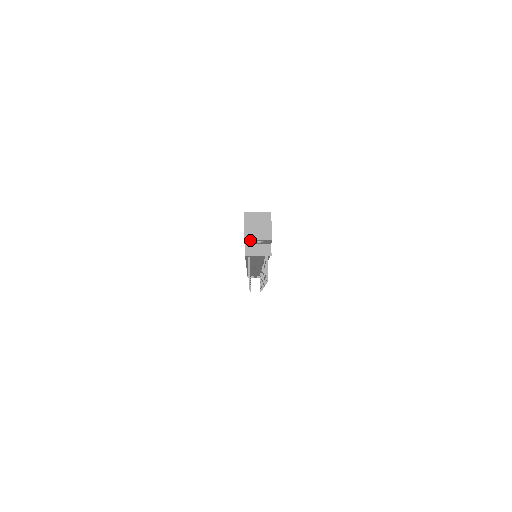
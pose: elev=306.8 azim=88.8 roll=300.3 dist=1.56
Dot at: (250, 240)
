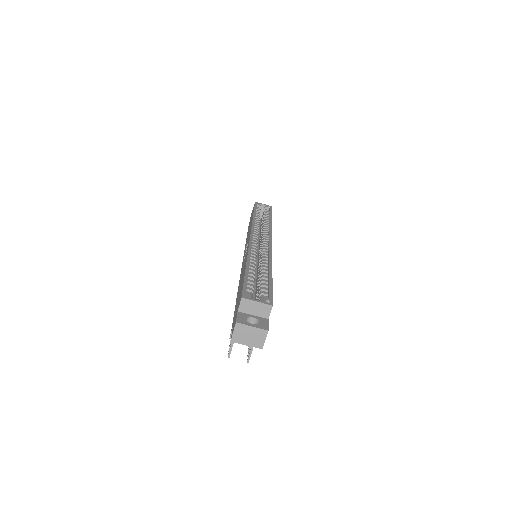
Dot at: occluded
